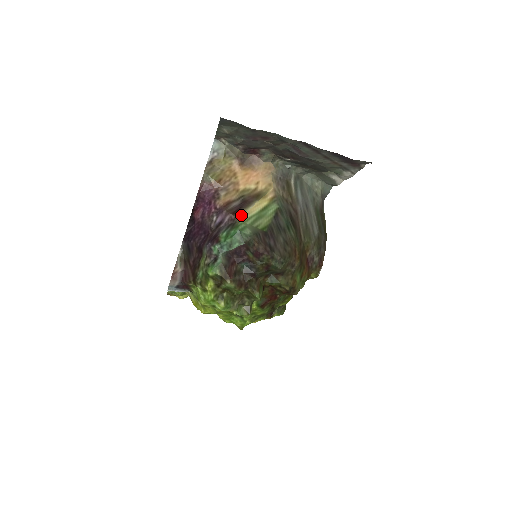
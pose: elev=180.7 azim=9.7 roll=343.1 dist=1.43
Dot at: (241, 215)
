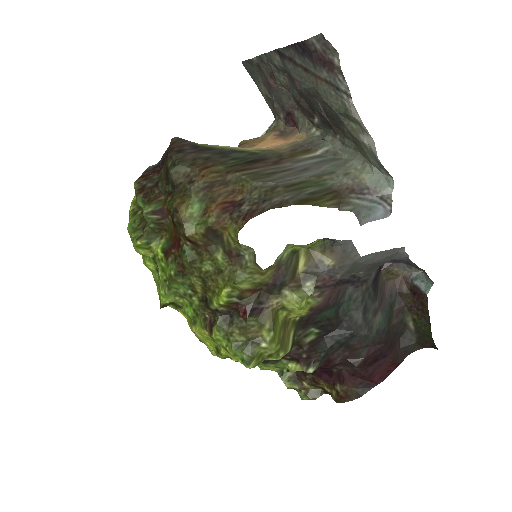
Dot at: occluded
